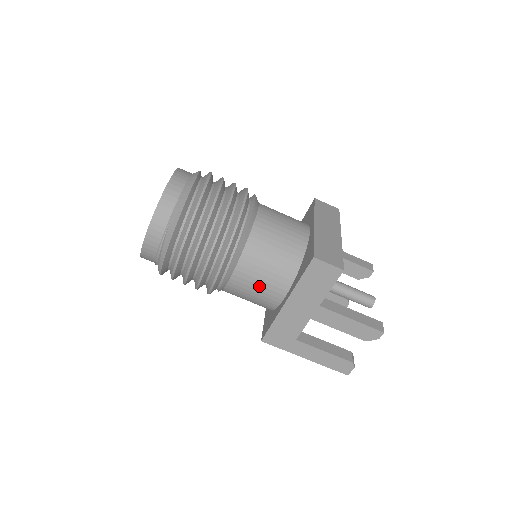
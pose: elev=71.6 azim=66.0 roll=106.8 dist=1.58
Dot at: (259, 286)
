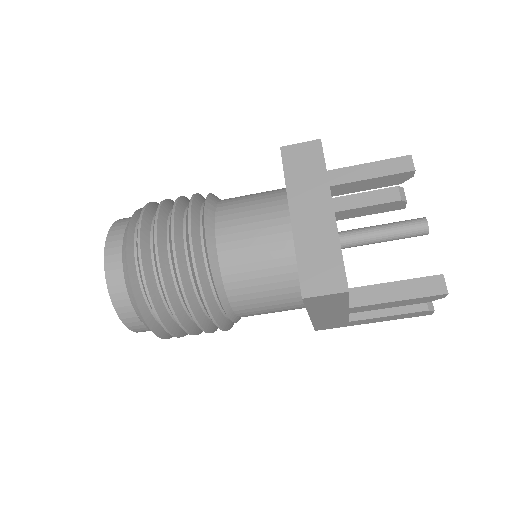
Dot at: (272, 311)
